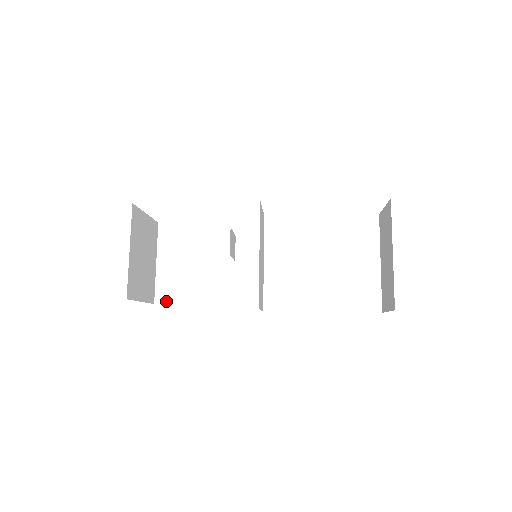
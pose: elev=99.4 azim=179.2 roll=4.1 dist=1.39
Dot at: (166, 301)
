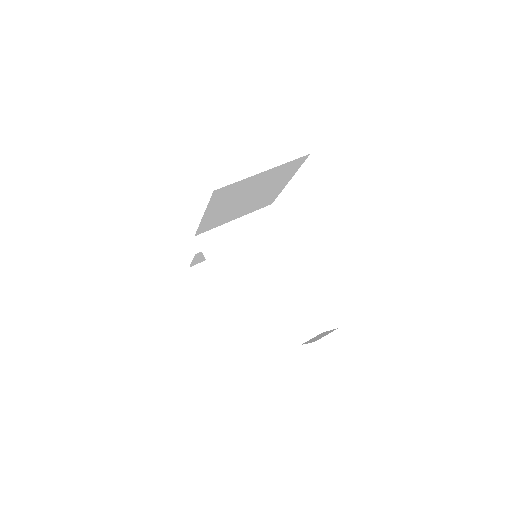
Dot at: occluded
